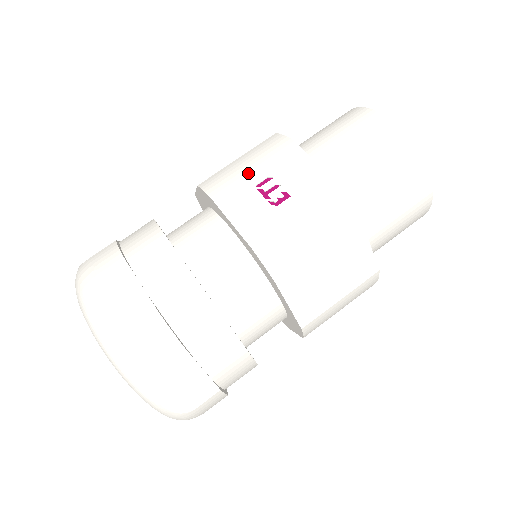
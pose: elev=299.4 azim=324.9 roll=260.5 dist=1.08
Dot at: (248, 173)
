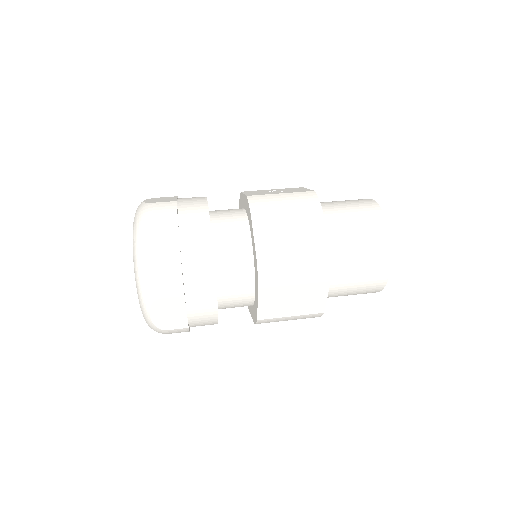
Dot at: occluded
